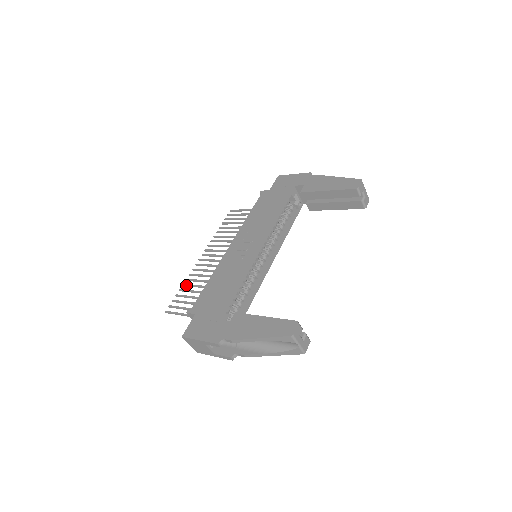
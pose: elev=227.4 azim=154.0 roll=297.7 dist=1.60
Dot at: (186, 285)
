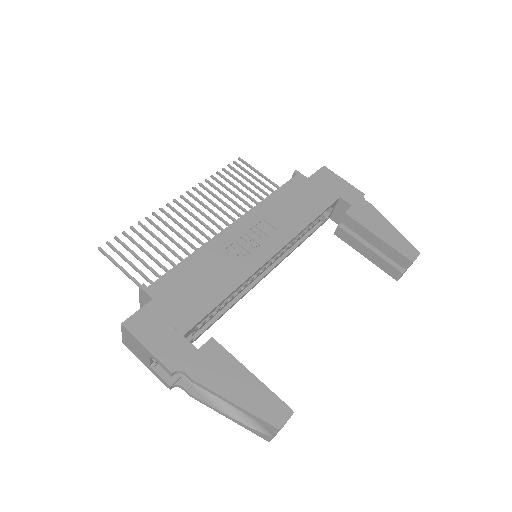
Dot at: (144, 227)
